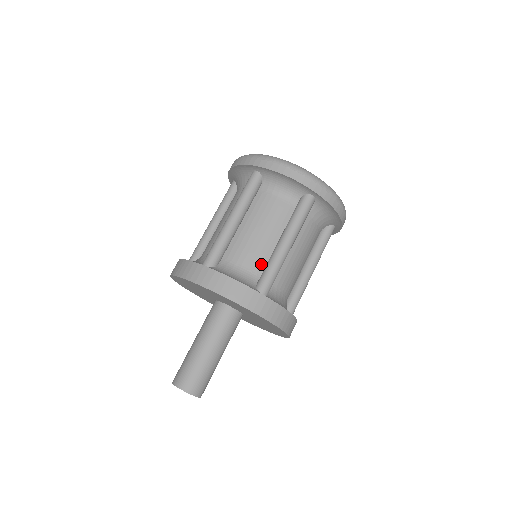
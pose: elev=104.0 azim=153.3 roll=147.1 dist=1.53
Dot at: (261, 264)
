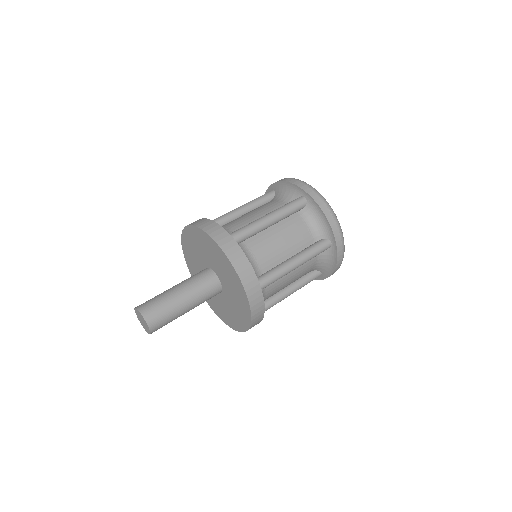
Dot at: occluded
